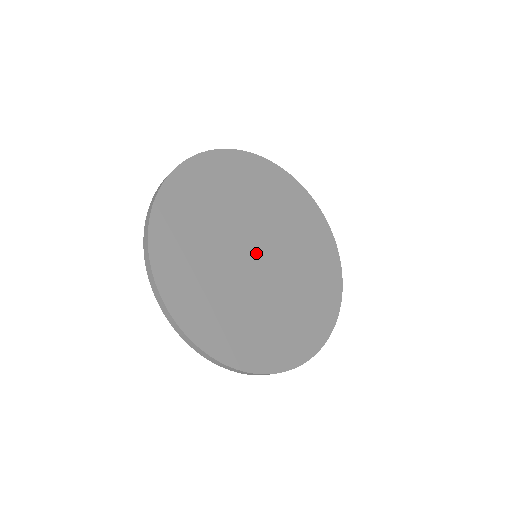
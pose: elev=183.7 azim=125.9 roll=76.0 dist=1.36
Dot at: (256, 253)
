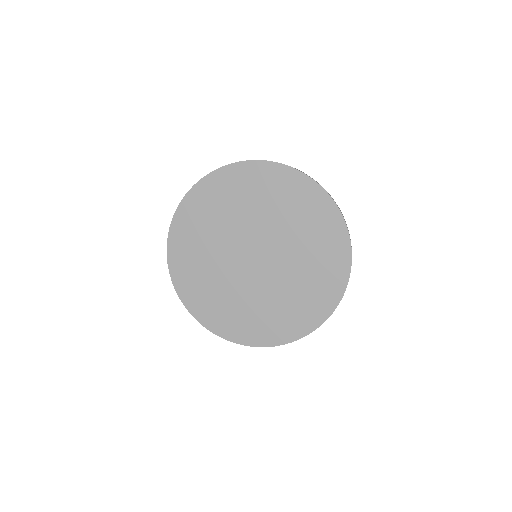
Dot at: (253, 255)
